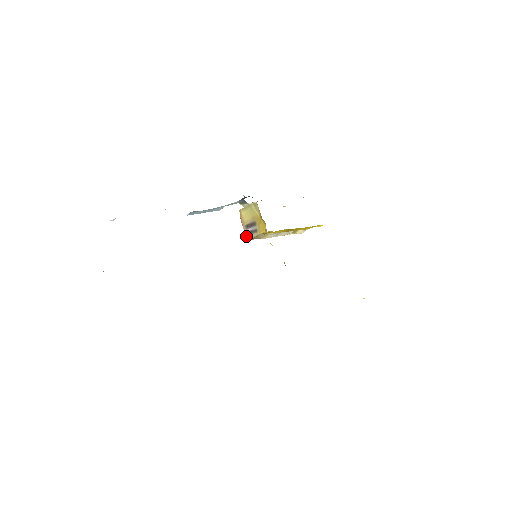
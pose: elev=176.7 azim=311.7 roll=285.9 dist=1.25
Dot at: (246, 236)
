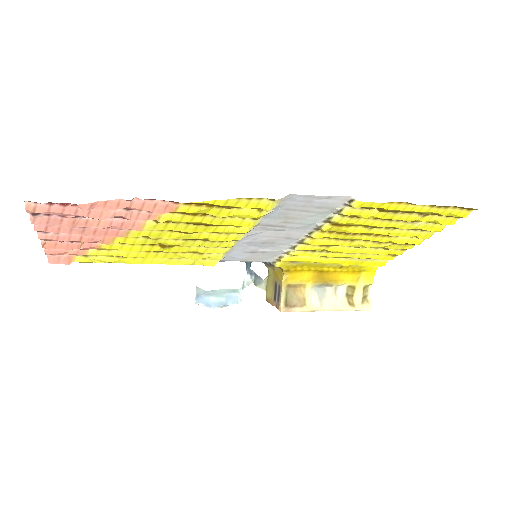
Dot at: (278, 306)
